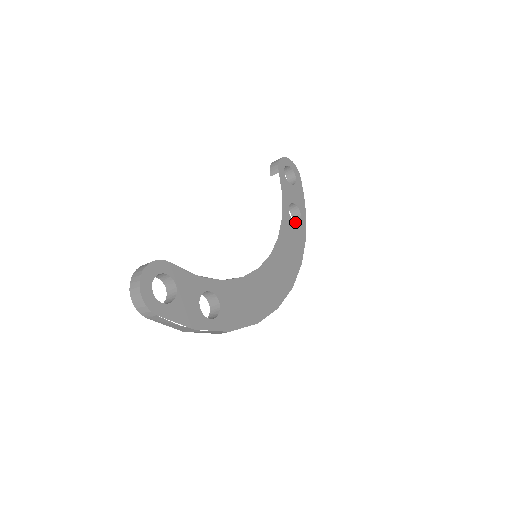
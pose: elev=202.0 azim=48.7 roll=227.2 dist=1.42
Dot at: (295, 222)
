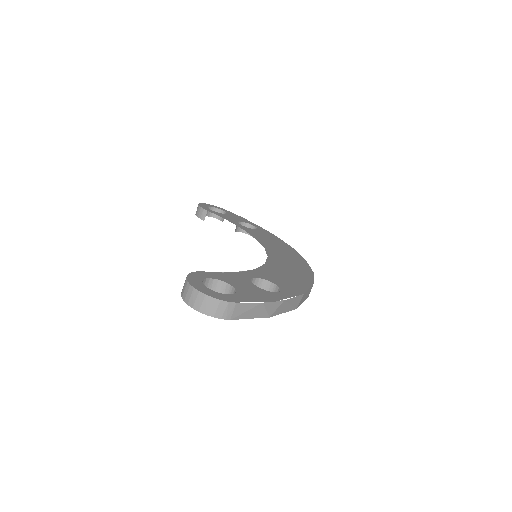
Dot at: (255, 230)
